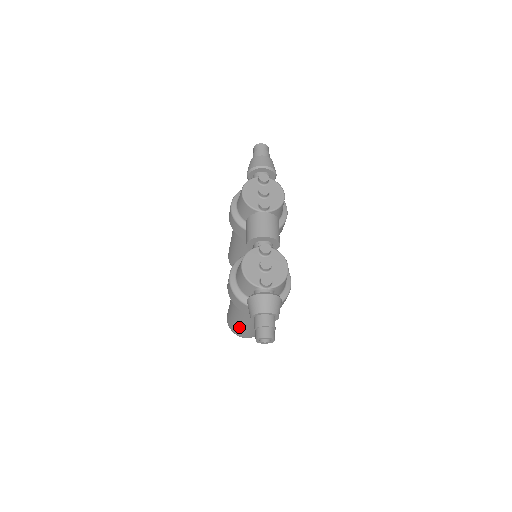
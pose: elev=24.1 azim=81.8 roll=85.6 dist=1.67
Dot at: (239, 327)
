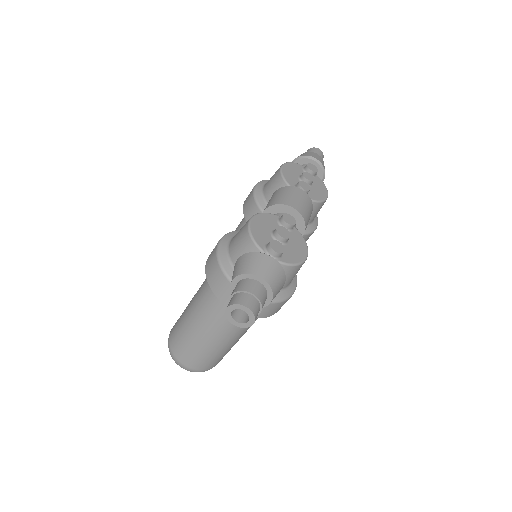
Dot at: (186, 338)
